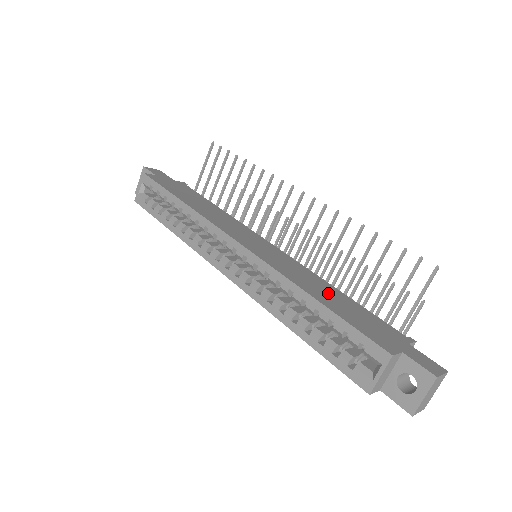
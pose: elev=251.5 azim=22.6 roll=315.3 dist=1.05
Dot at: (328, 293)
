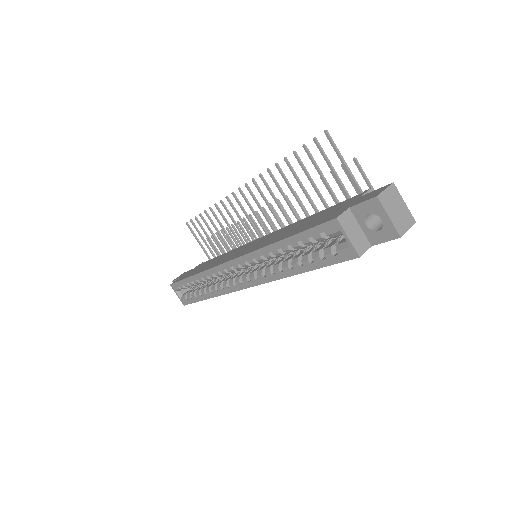
Dot at: (295, 227)
